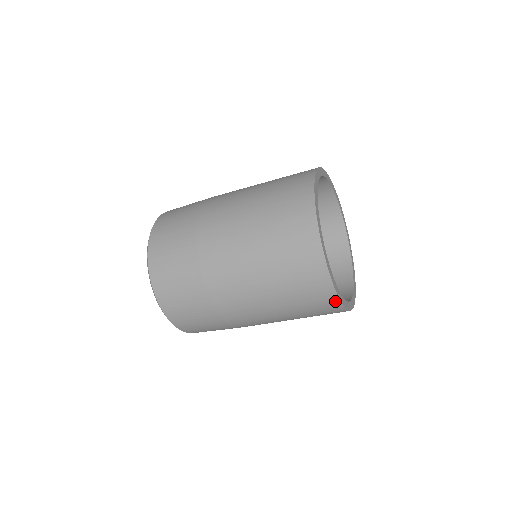
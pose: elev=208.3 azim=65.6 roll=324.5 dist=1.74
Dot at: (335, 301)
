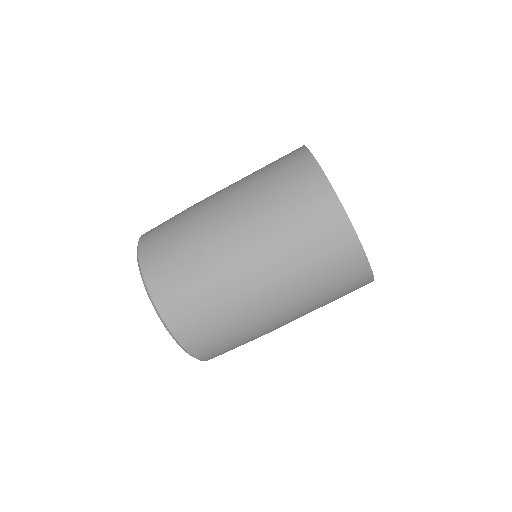
Dot at: (338, 210)
